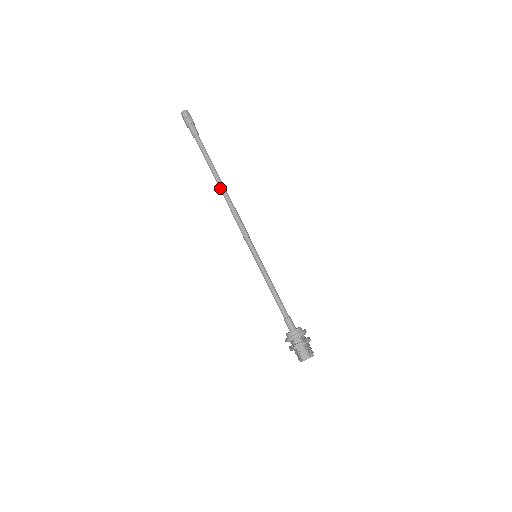
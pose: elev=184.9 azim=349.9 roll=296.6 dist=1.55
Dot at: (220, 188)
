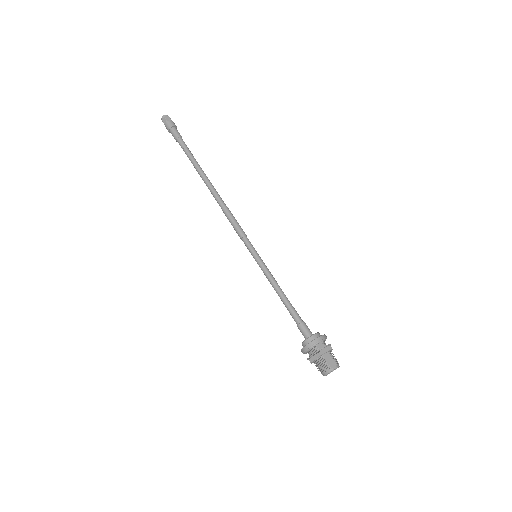
Dot at: (210, 186)
